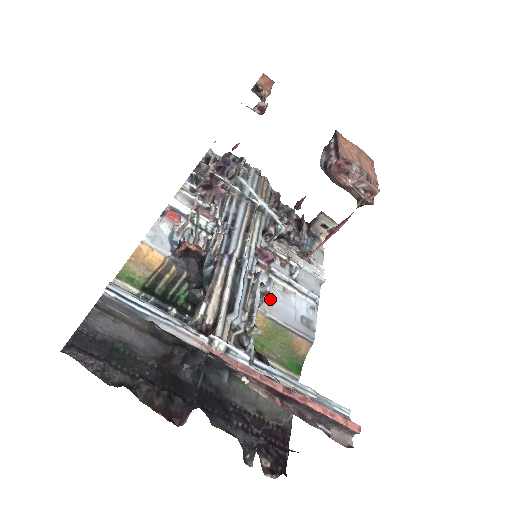
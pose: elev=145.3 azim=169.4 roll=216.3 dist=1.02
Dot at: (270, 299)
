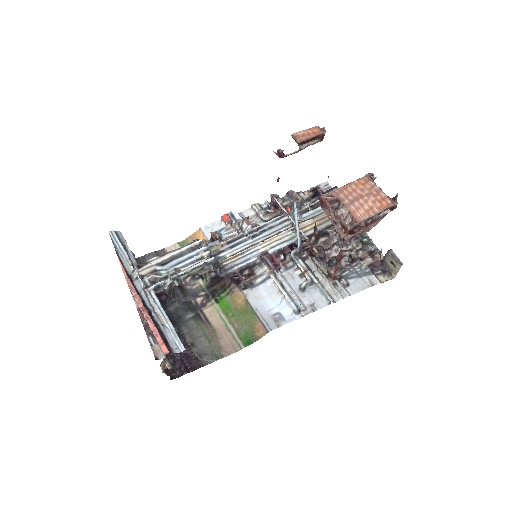
Dot at: (260, 290)
